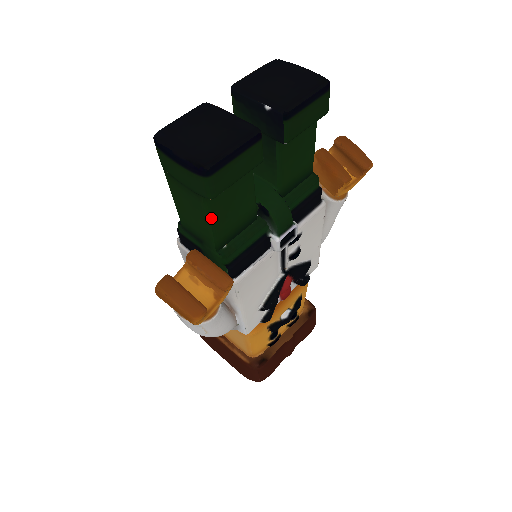
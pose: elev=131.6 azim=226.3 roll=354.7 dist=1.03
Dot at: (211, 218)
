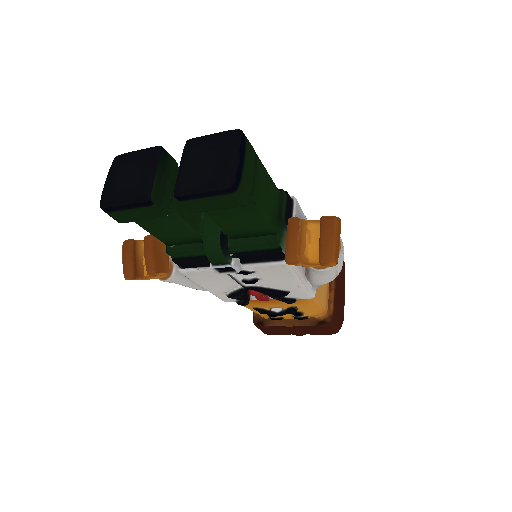
Dot at: (144, 228)
